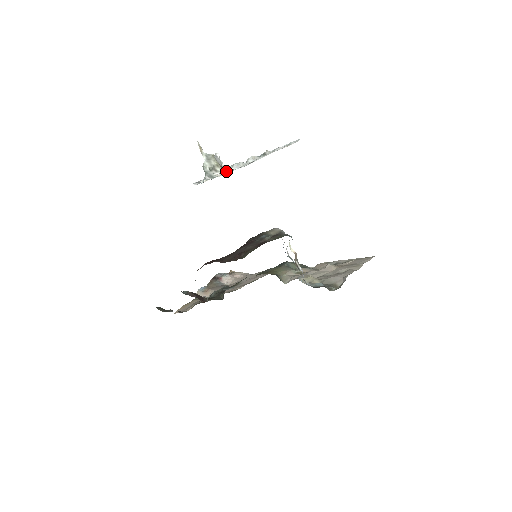
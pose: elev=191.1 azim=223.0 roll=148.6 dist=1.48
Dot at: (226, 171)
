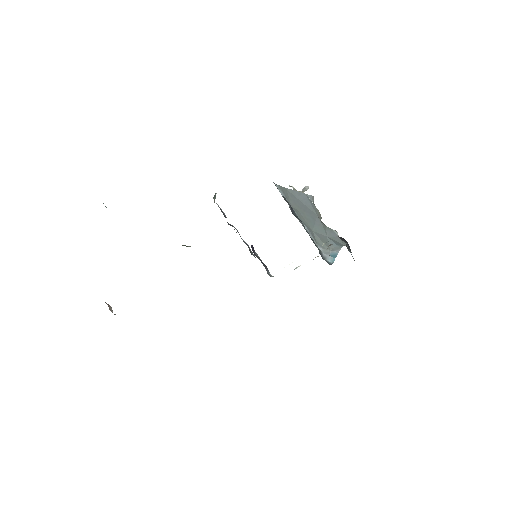
Dot at: occluded
